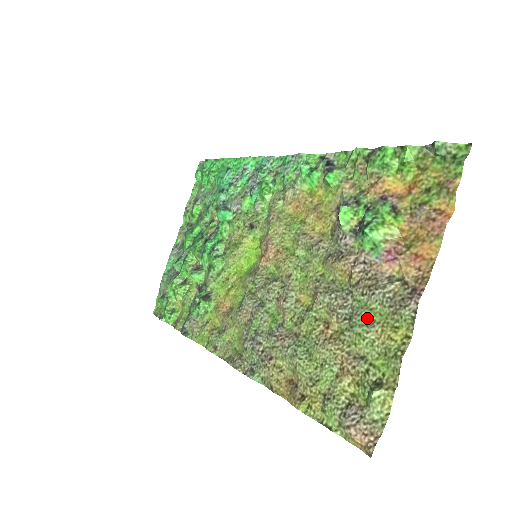
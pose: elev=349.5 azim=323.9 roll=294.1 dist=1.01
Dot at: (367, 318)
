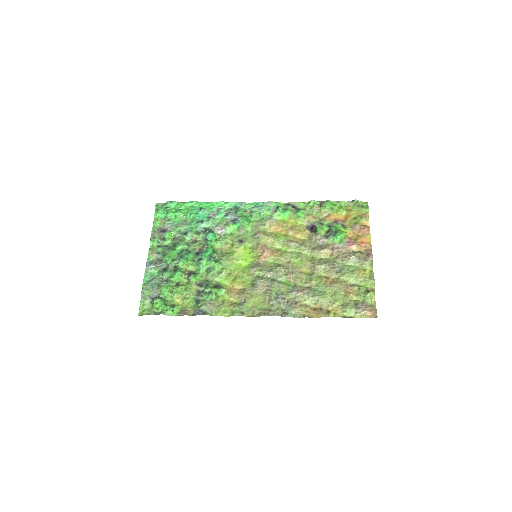
Dot at: (350, 269)
